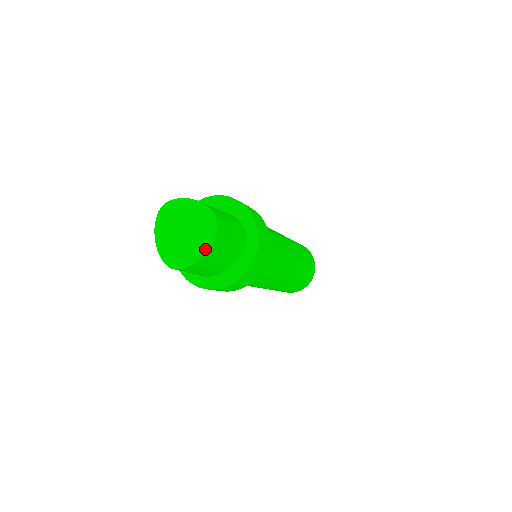
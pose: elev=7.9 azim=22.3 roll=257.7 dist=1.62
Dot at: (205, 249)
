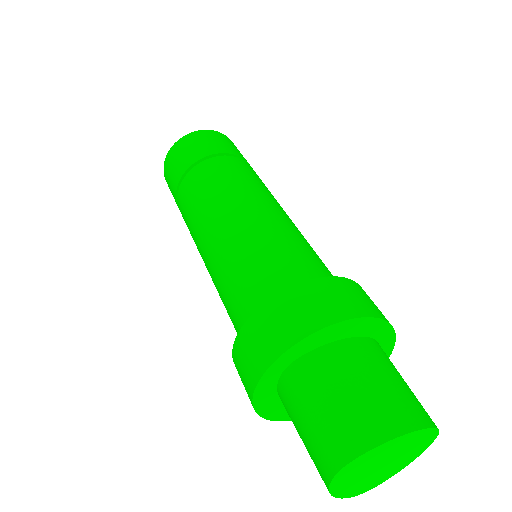
Dot at: occluded
